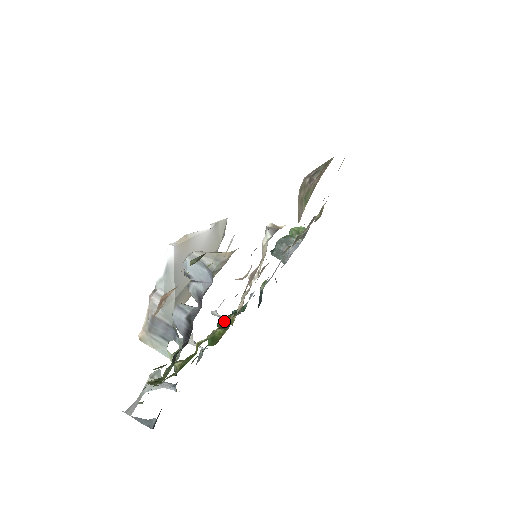
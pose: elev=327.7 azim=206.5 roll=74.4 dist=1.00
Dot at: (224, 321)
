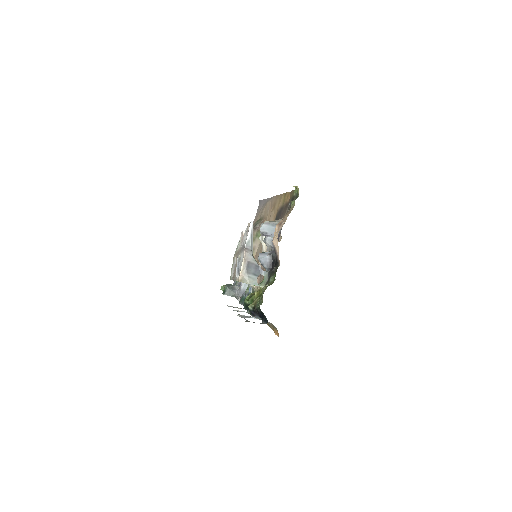
Dot at: (251, 294)
